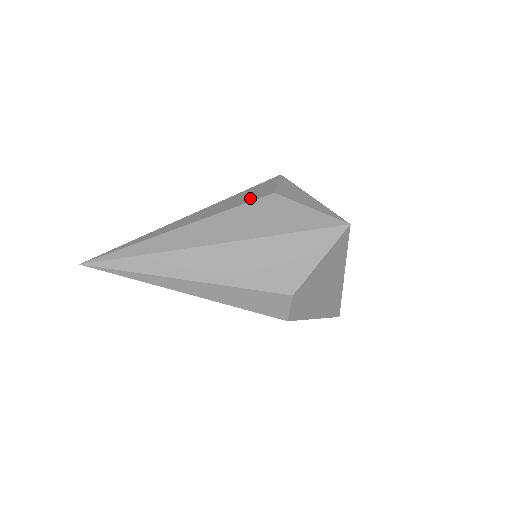
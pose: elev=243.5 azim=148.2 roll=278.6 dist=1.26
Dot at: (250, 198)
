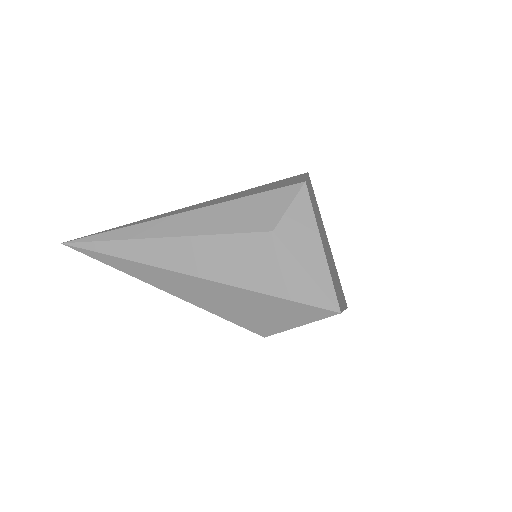
Dot at: (245, 224)
